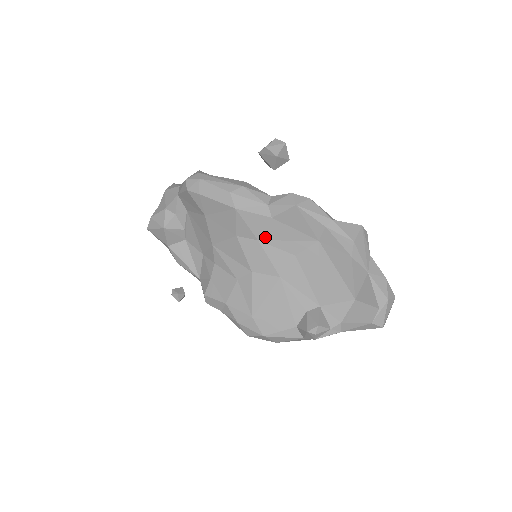
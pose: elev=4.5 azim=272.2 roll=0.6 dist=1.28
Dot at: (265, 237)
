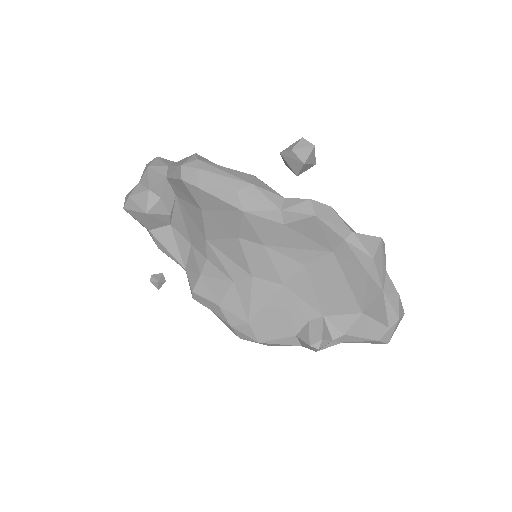
Dot at: (272, 243)
